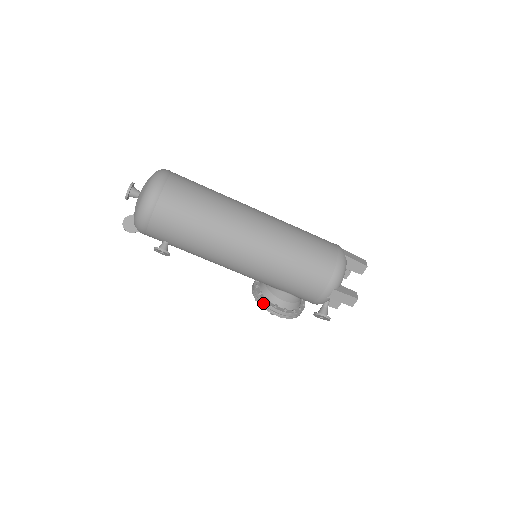
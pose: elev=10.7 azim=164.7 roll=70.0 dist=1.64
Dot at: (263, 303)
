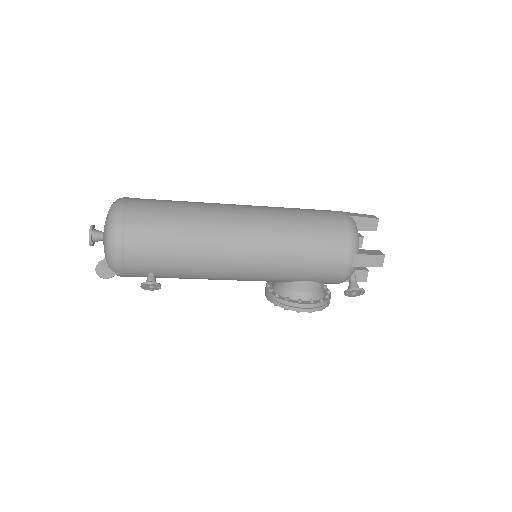
Dot at: (284, 304)
